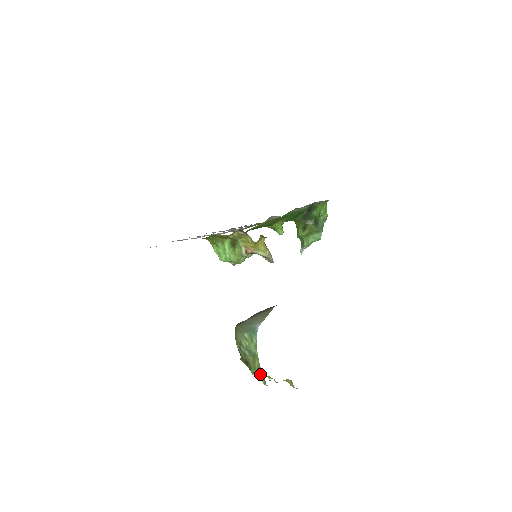
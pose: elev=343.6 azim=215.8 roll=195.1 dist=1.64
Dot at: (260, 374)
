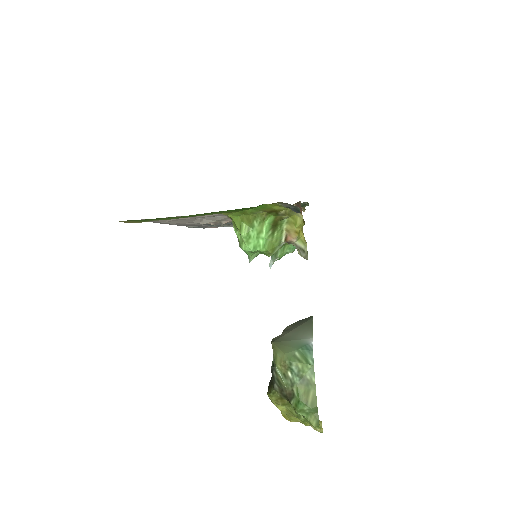
Dot at: (312, 411)
